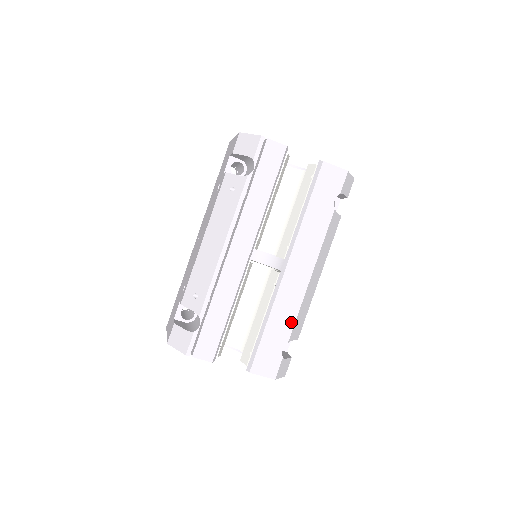
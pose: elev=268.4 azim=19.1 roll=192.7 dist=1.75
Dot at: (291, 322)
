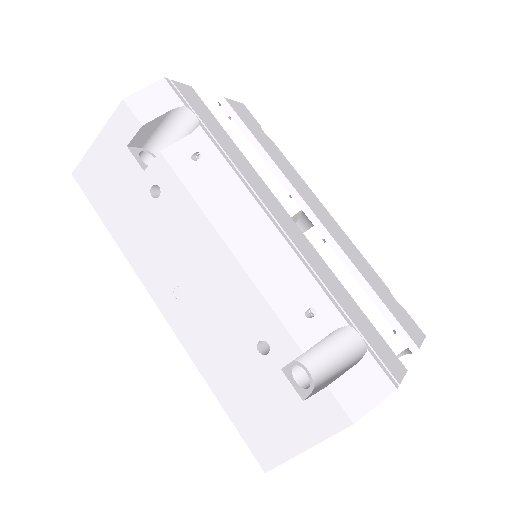
Dot at: (369, 267)
